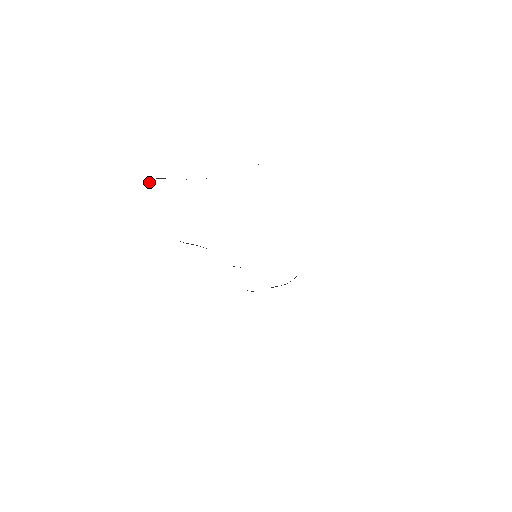
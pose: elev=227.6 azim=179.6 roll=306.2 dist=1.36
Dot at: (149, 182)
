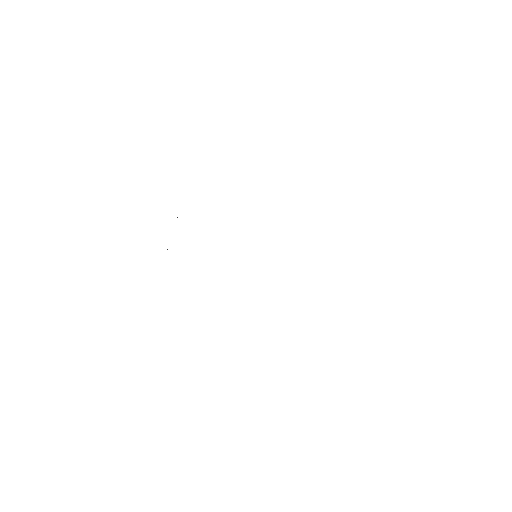
Dot at: occluded
